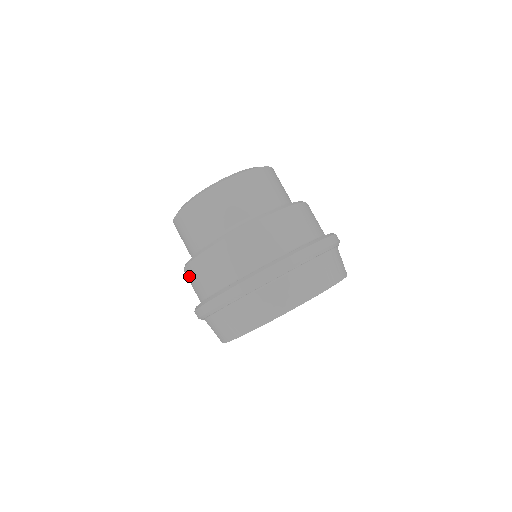
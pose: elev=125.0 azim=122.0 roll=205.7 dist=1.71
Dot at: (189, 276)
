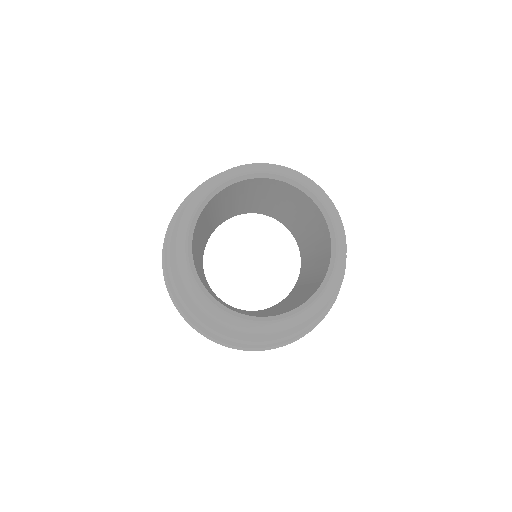
Dot at: occluded
